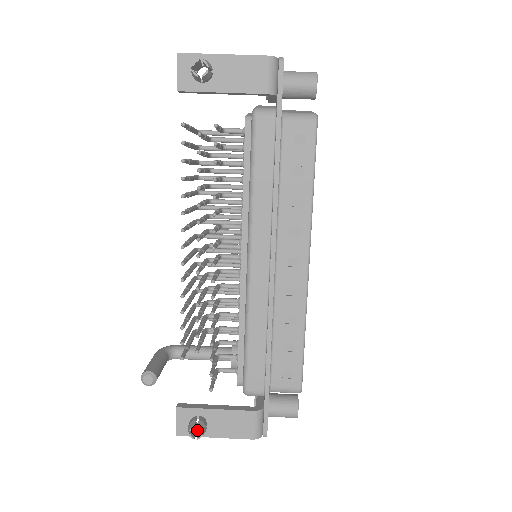
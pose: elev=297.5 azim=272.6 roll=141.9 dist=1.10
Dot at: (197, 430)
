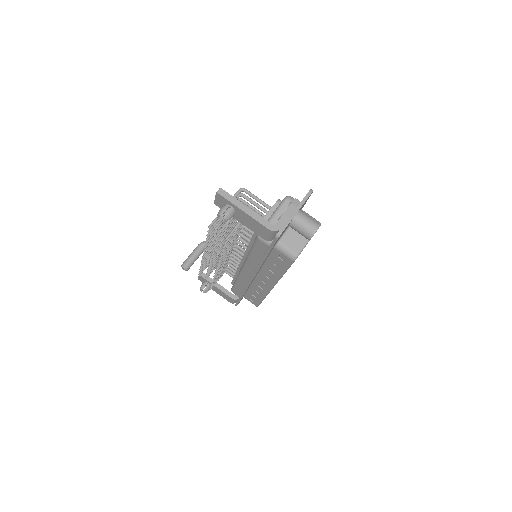
Dot at: occluded
